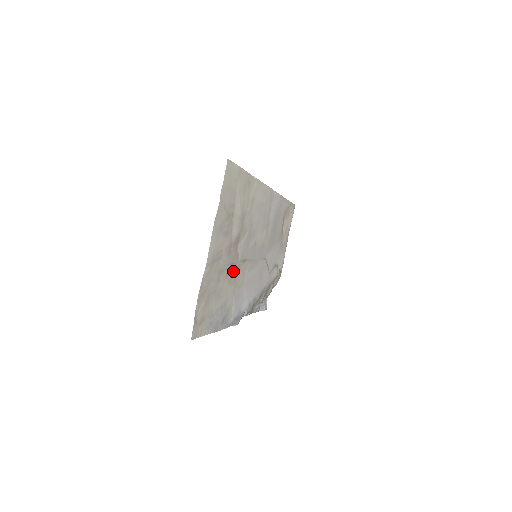
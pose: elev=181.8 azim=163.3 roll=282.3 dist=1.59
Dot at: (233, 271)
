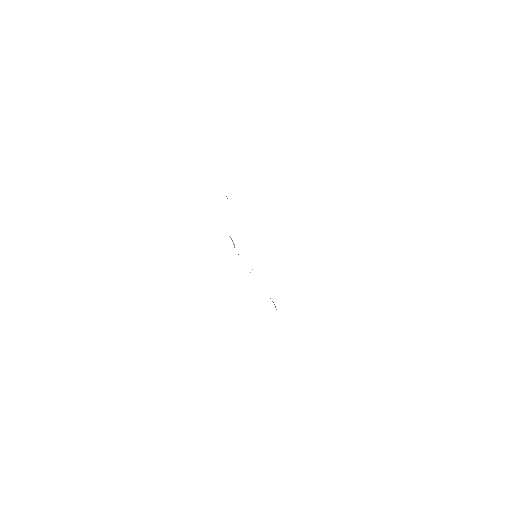
Dot at: occluded
